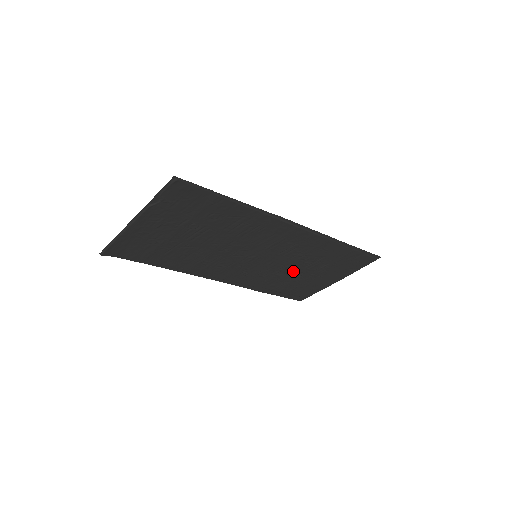
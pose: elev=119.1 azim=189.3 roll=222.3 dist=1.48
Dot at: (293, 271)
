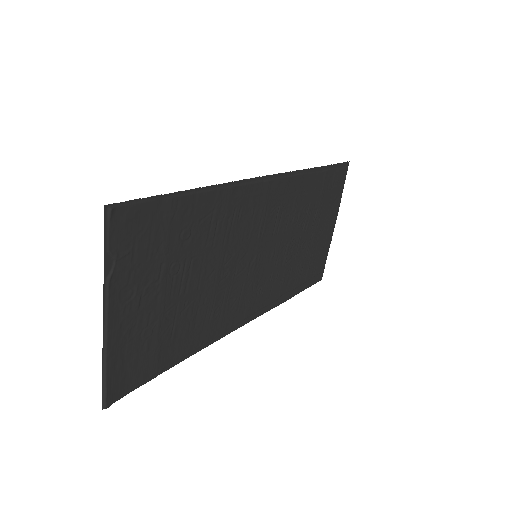
Dot at: (296, 246)
